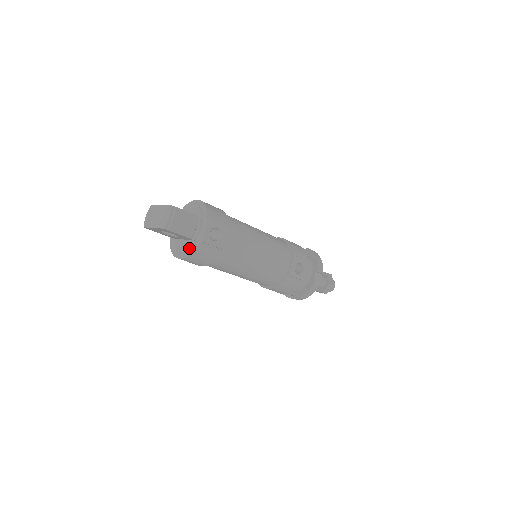
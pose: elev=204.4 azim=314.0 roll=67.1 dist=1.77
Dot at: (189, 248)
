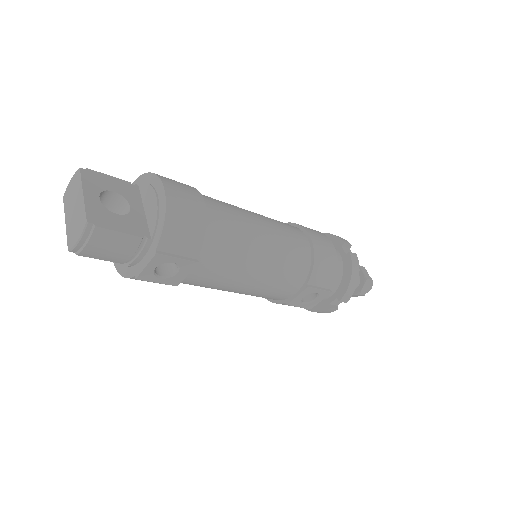
Dot at: (123, 264)
